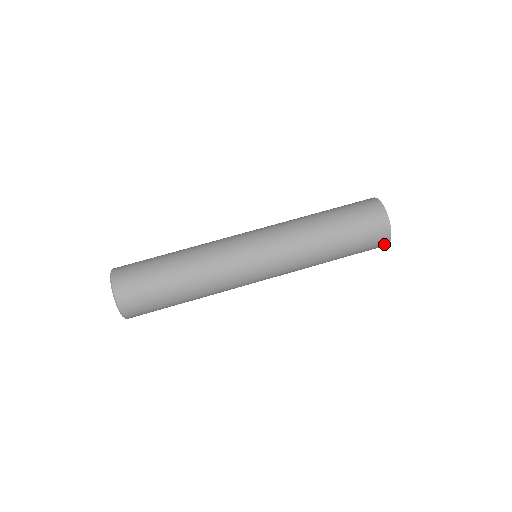
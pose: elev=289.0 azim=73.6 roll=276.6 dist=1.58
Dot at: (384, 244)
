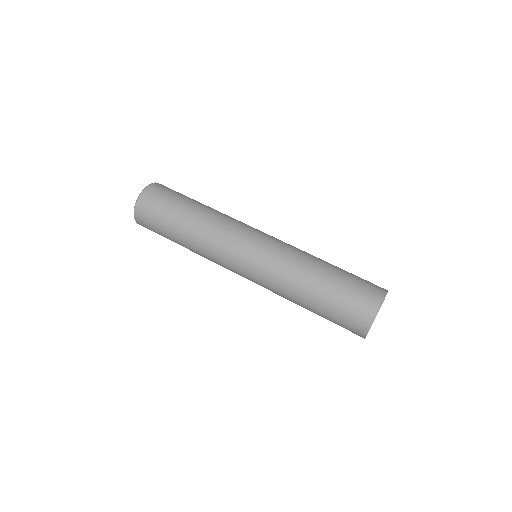
Dot at: occluded
